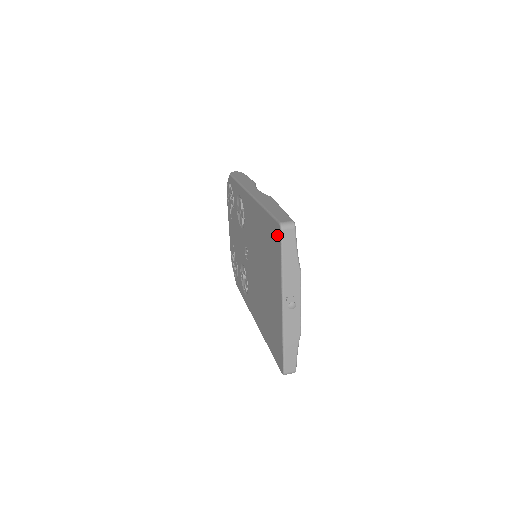
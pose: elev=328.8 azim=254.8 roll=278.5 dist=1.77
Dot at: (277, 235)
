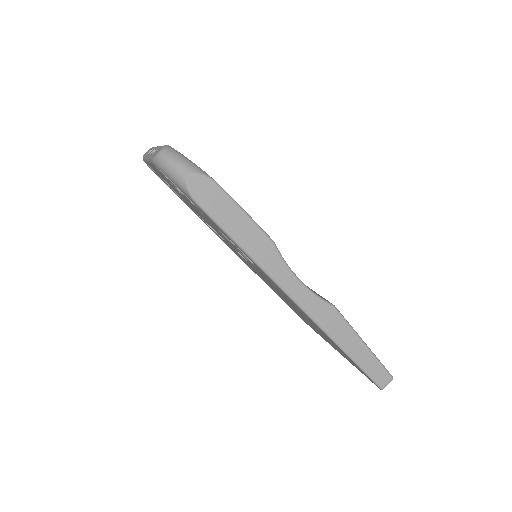
Dot at: (368, 378)
